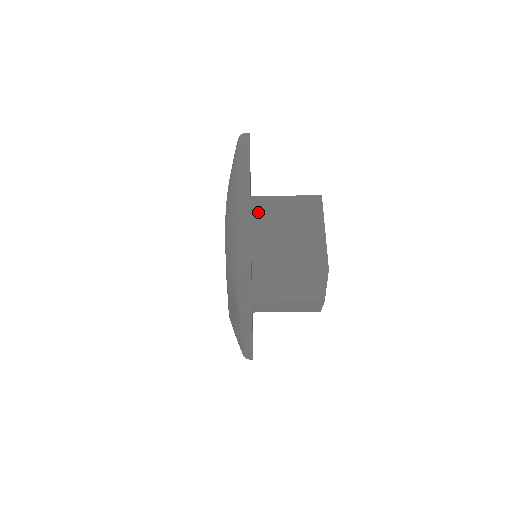
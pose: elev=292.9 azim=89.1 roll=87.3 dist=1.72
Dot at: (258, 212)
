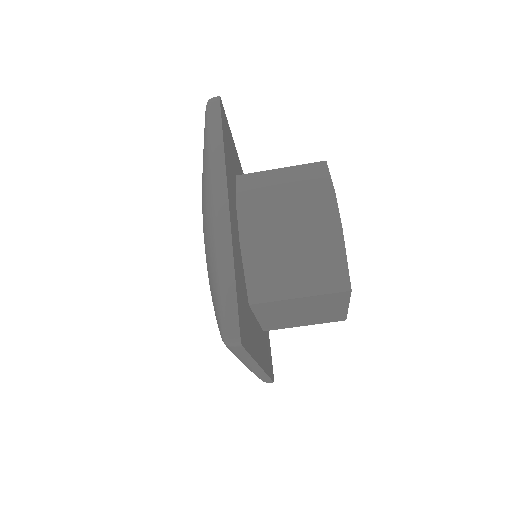
Dot at: (262, 311)
